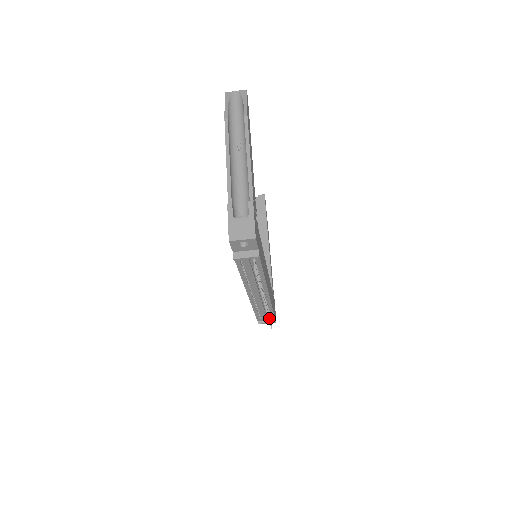
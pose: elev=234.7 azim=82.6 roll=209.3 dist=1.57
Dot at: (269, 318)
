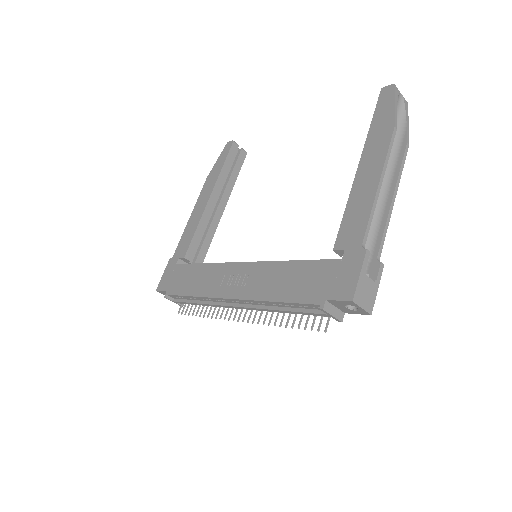
Dot at: occluded
